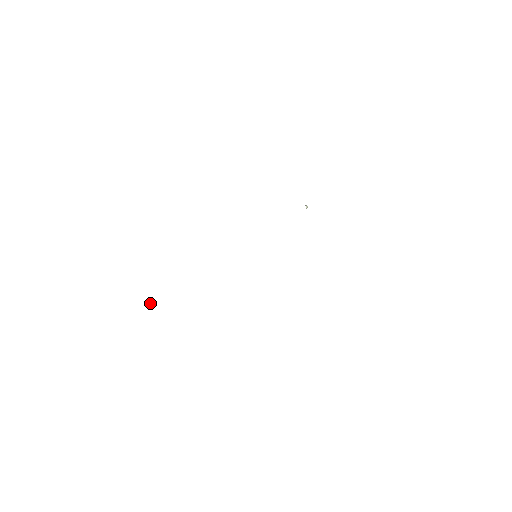
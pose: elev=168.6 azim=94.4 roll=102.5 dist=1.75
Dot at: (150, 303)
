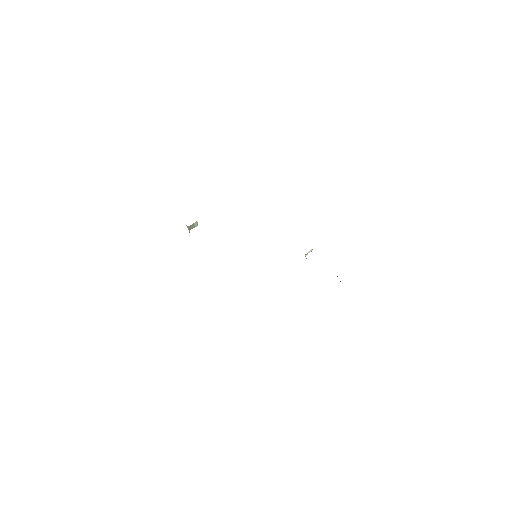
Dot at: (192, 224)
